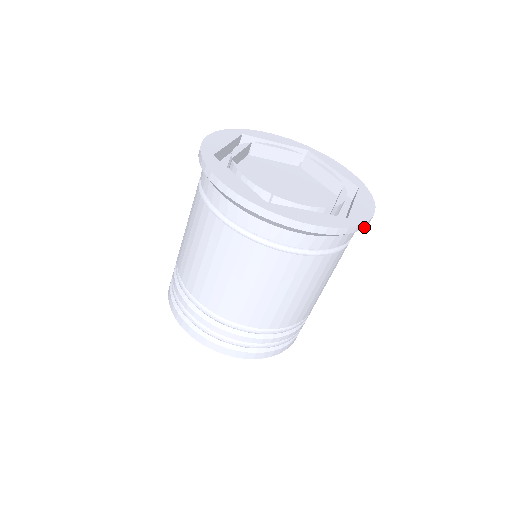
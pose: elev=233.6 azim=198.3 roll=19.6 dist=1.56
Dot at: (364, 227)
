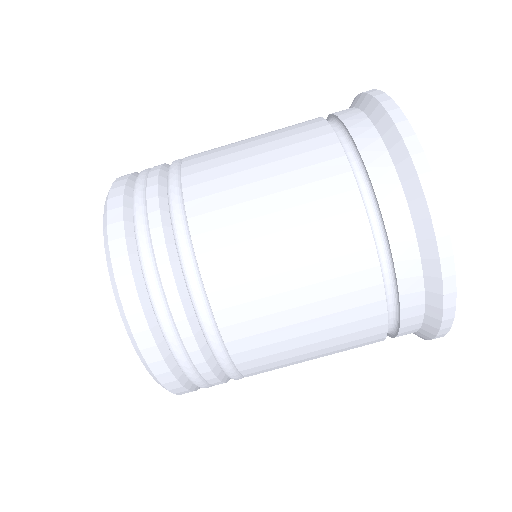
Dot at: (444, 304)
